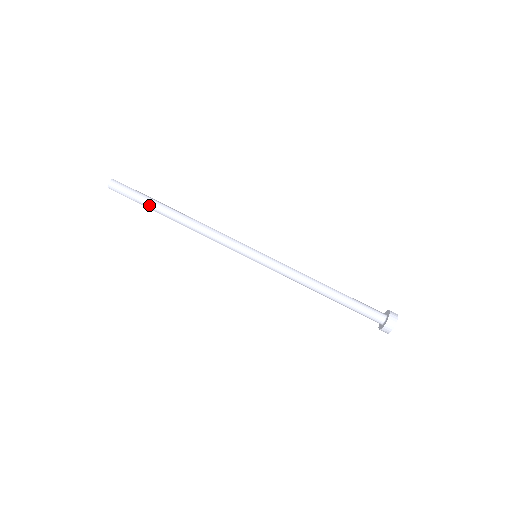
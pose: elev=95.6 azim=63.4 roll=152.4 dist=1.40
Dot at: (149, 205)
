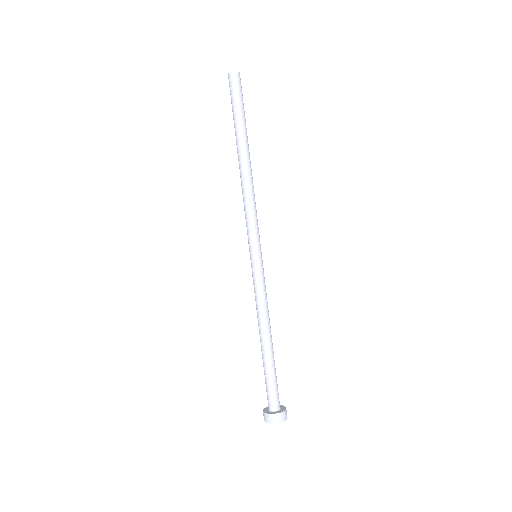
Dot at: (234, 126)
